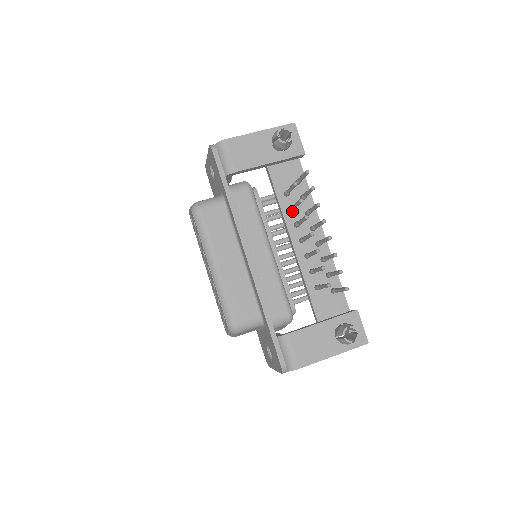
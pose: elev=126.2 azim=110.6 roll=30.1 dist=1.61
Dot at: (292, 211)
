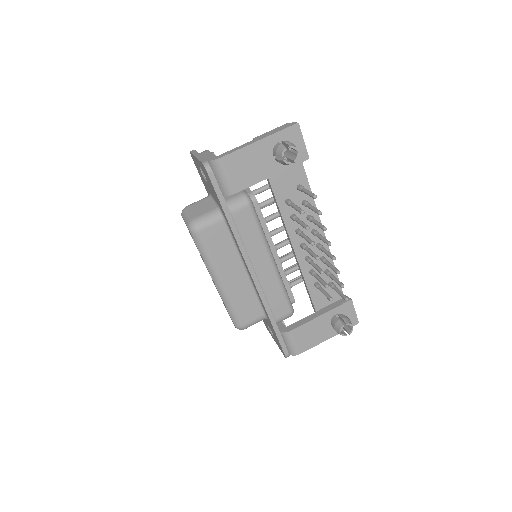
Dot at: occluded
